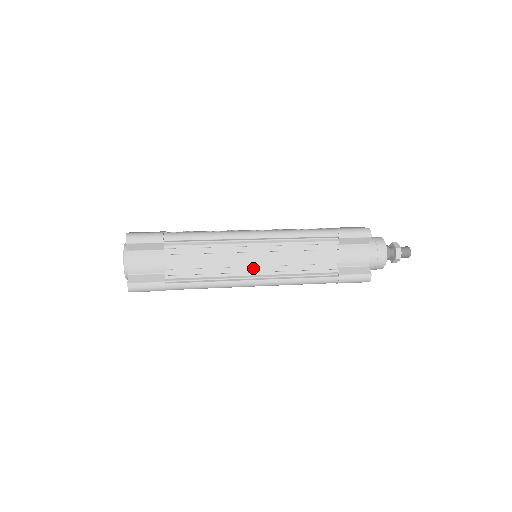
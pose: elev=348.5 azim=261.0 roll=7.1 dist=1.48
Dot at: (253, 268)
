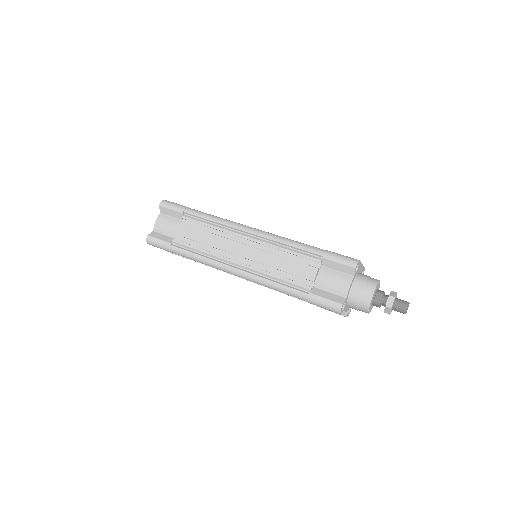
Dot at: (240, 259)
